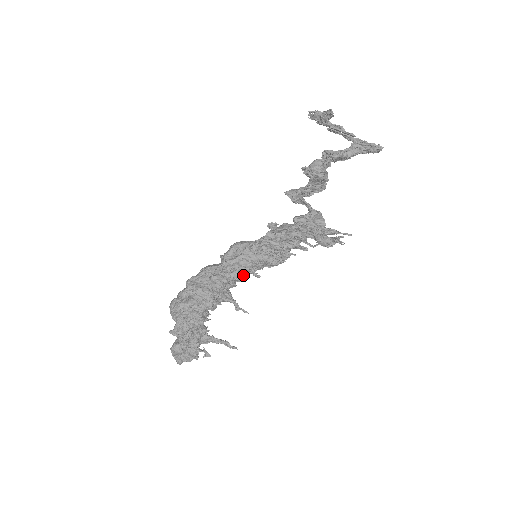
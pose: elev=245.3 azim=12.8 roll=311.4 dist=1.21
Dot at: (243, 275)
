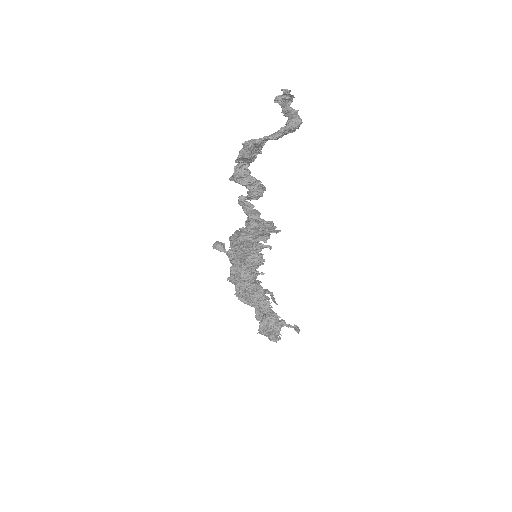
Dot at: (253, 274)
